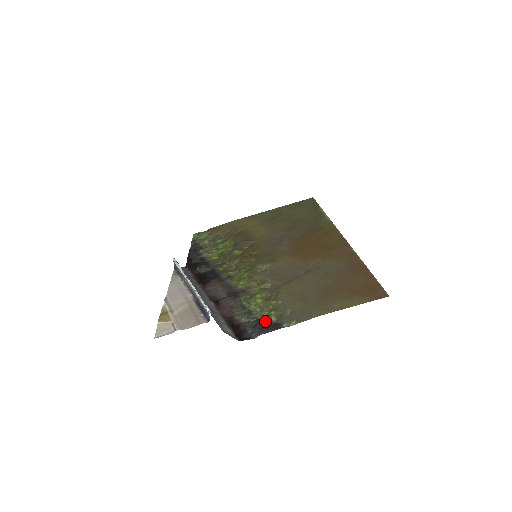
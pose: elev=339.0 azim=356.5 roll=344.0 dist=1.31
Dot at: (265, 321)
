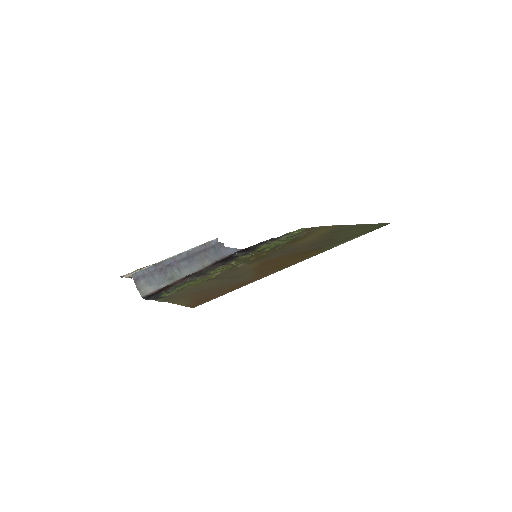
Dot at: (165, 294)
